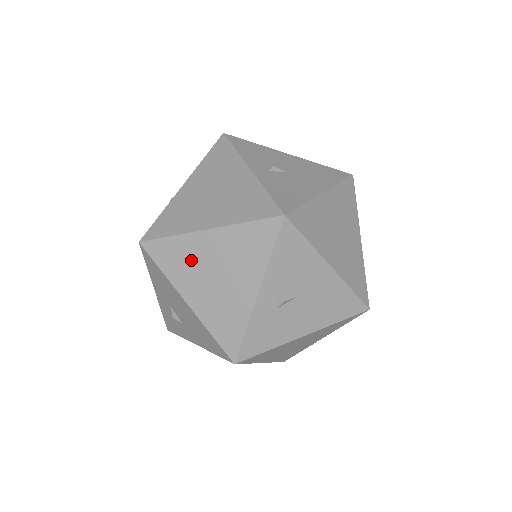
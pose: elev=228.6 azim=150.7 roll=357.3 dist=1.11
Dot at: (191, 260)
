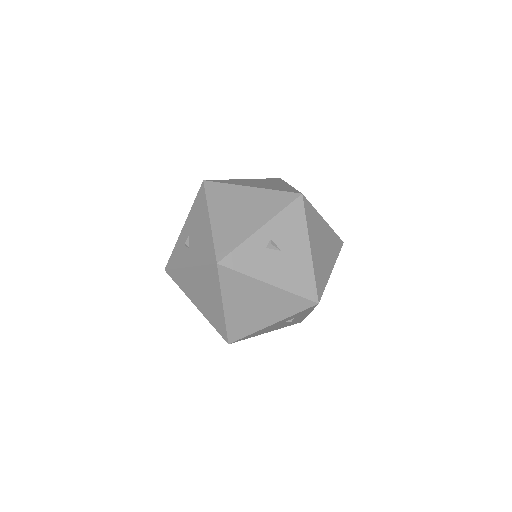
Dot at: (230, 198)
